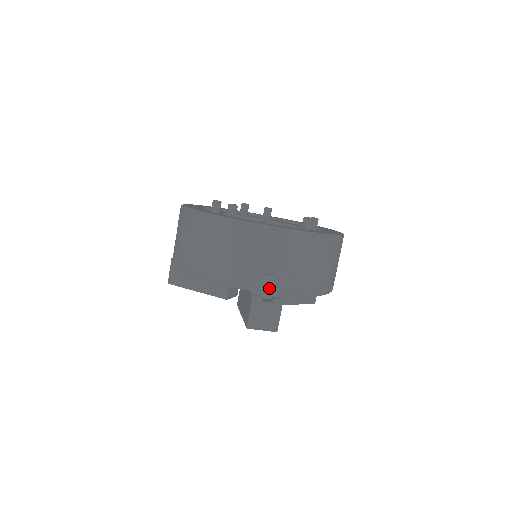
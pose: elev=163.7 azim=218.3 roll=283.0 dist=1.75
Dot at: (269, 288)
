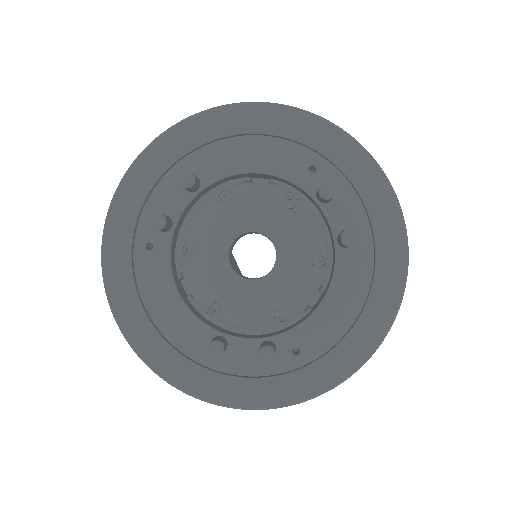
Dot at: occluded
